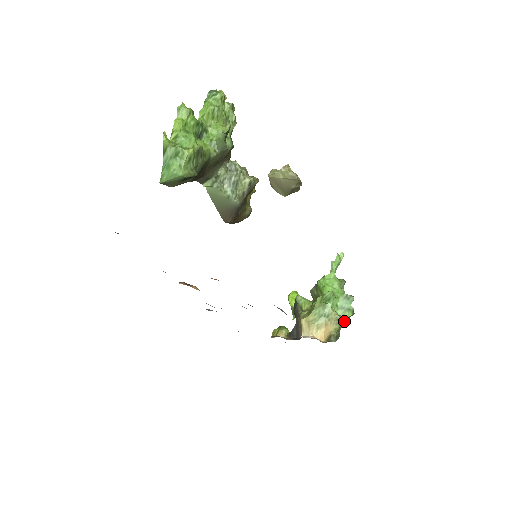
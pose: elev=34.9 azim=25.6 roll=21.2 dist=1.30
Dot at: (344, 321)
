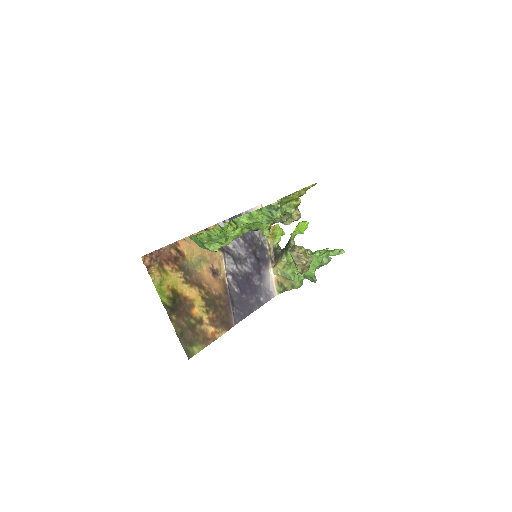
Dot at: (295, 288)
